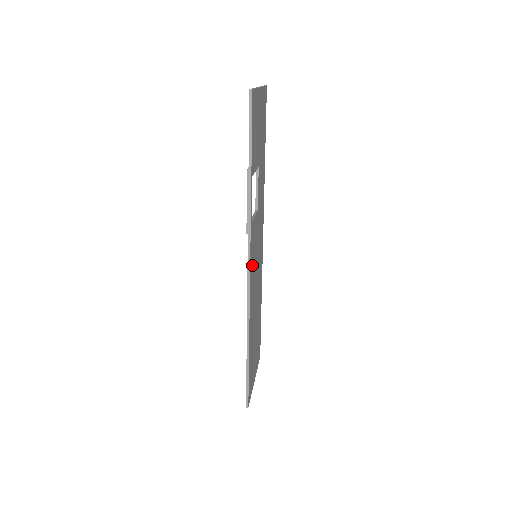
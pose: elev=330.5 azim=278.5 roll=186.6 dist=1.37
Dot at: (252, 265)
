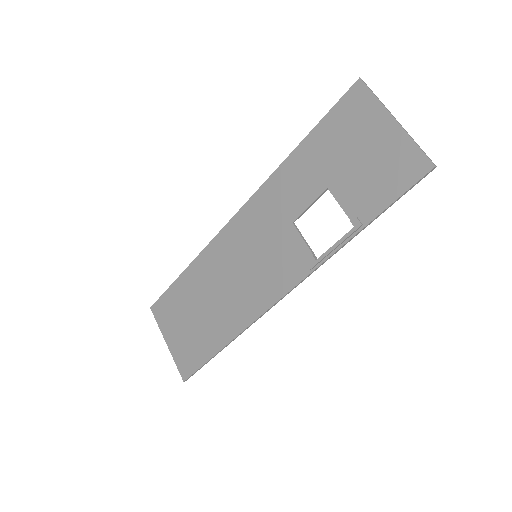
Dot at: (277, 283)
